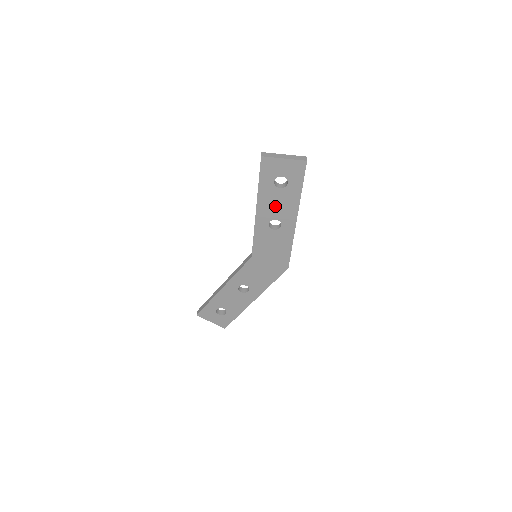
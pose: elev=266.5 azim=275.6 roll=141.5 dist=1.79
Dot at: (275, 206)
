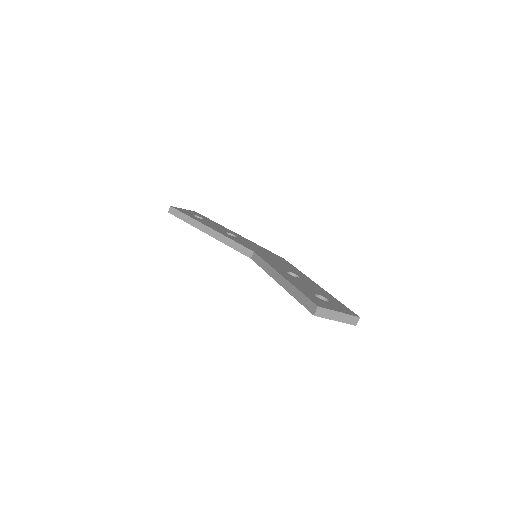
Dot at: occluded
